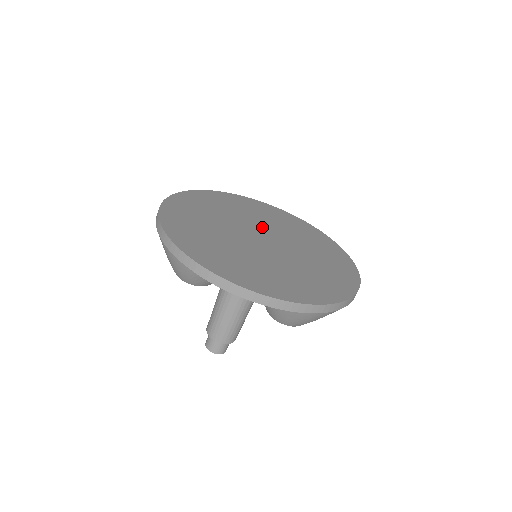
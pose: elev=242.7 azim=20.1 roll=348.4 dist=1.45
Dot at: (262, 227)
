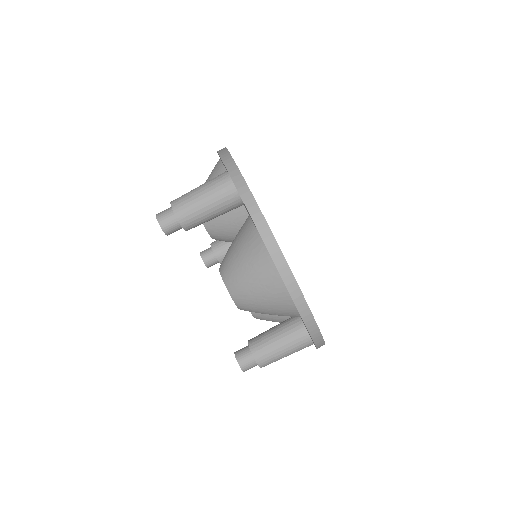
Dot at: occluded
